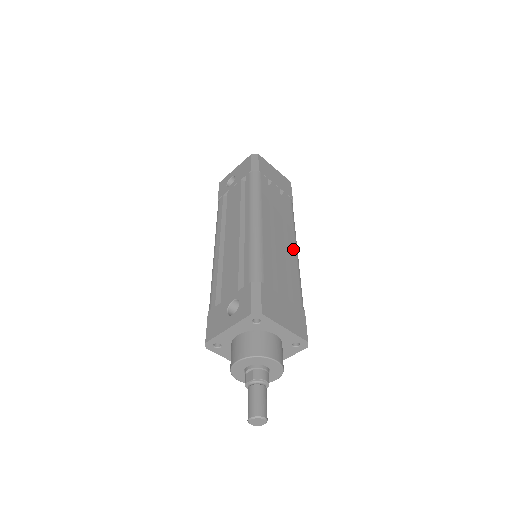
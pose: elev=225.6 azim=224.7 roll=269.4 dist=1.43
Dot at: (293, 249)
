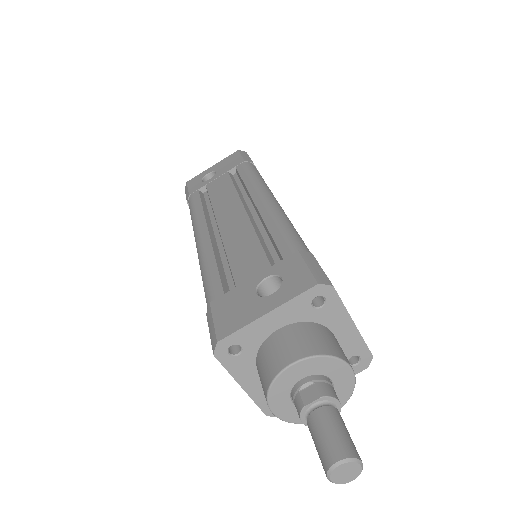
Dot at: occluded
